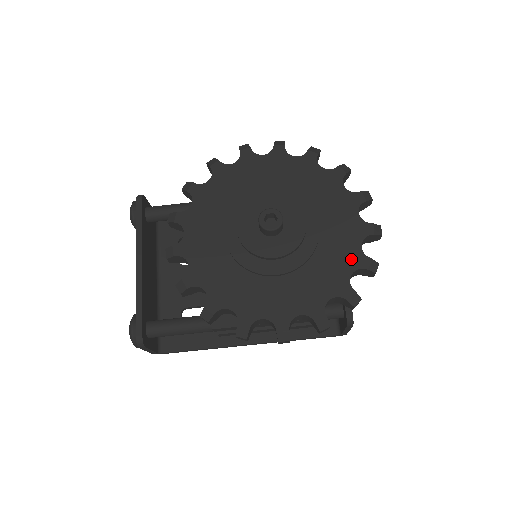
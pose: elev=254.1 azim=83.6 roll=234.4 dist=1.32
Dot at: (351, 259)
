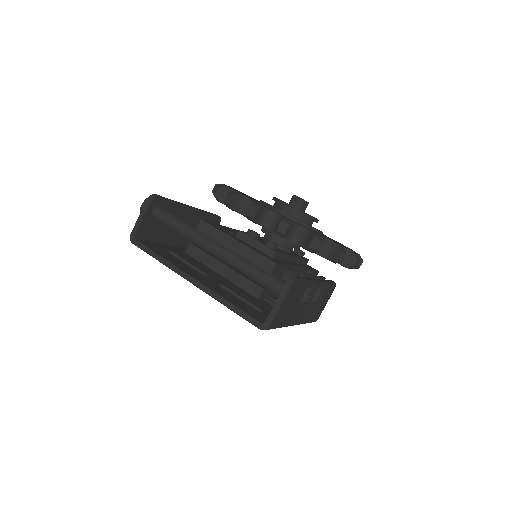
Dot at: occluded
